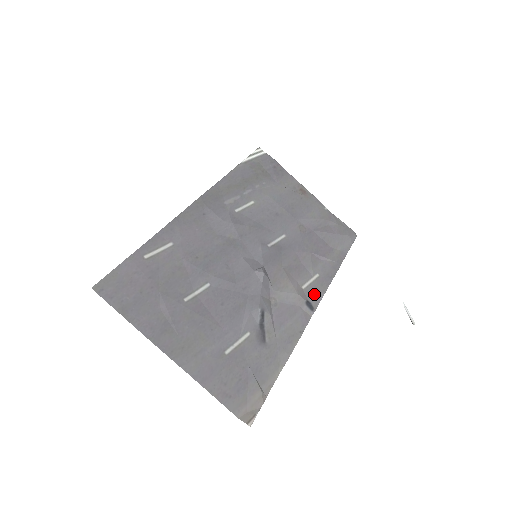
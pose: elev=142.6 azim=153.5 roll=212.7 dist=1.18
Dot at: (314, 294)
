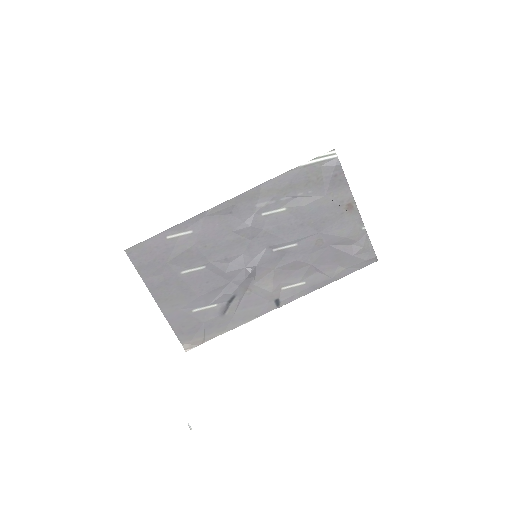
Dot at: (288, 296)
